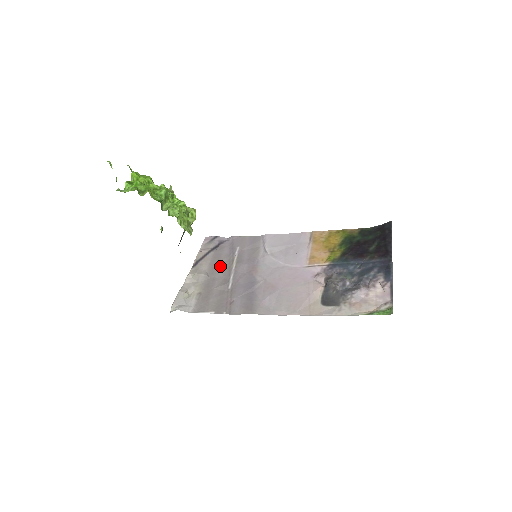
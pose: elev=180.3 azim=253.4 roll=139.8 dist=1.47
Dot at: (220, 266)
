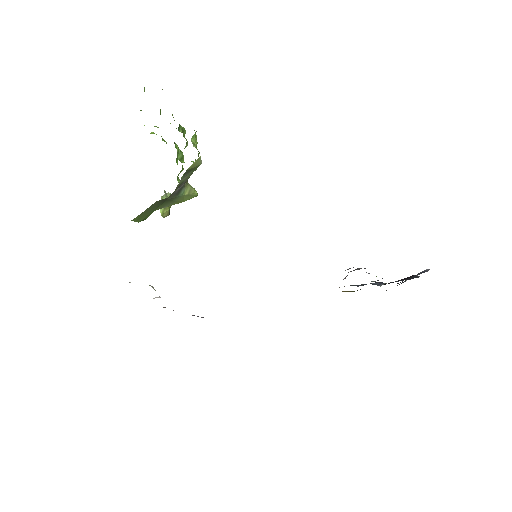
Dot at: occluded
